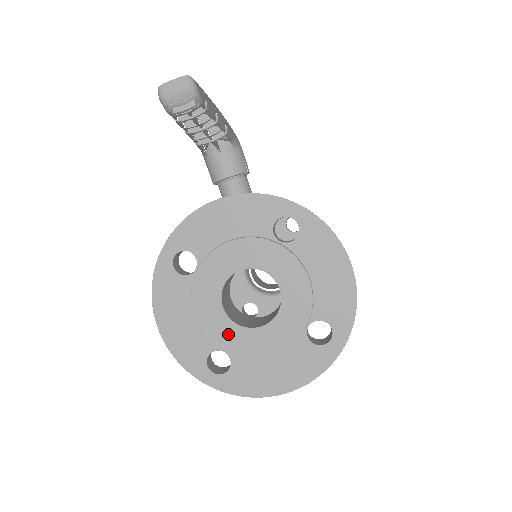
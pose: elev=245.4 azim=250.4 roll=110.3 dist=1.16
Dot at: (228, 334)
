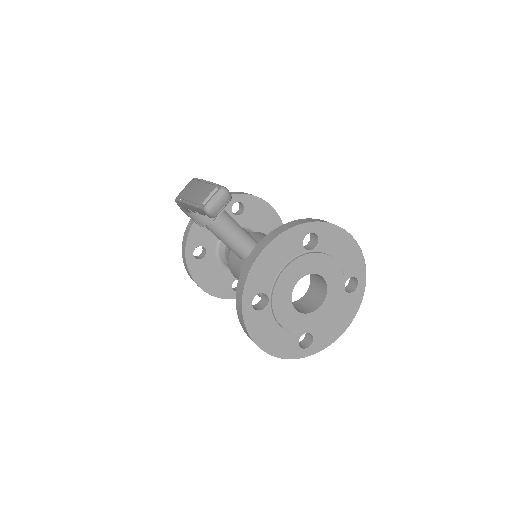
Dot at: (306, 322)
